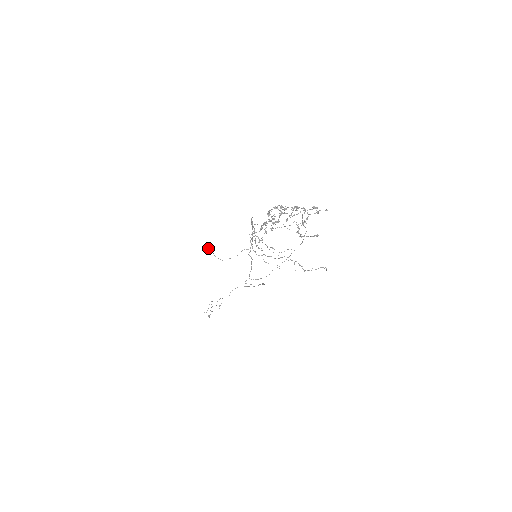
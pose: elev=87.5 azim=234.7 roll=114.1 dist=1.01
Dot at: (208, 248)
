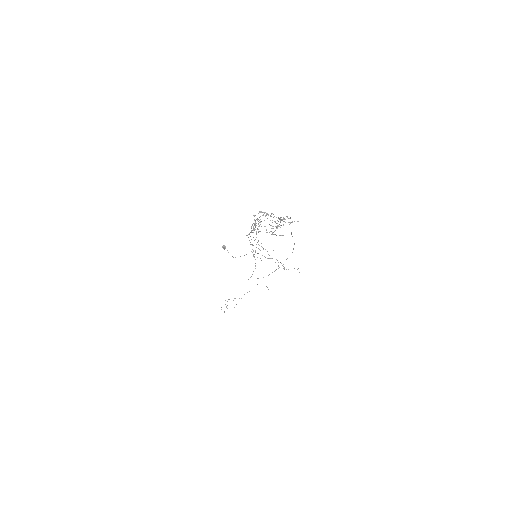
Dot at: (224, 245)
